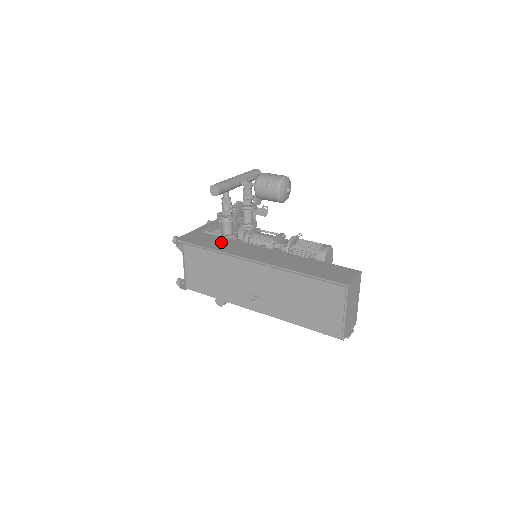
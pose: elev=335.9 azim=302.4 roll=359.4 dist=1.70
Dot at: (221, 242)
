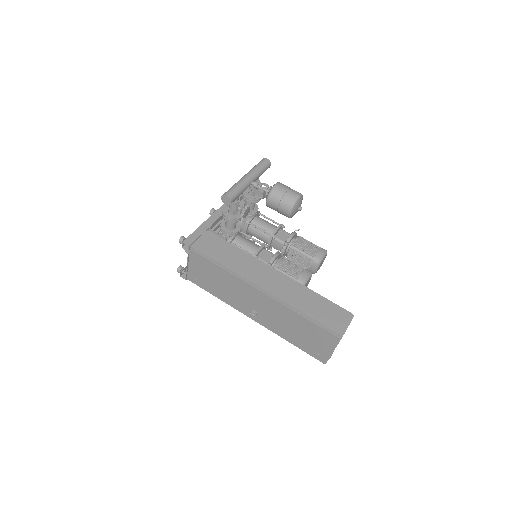
Dot at: (227, 252)
